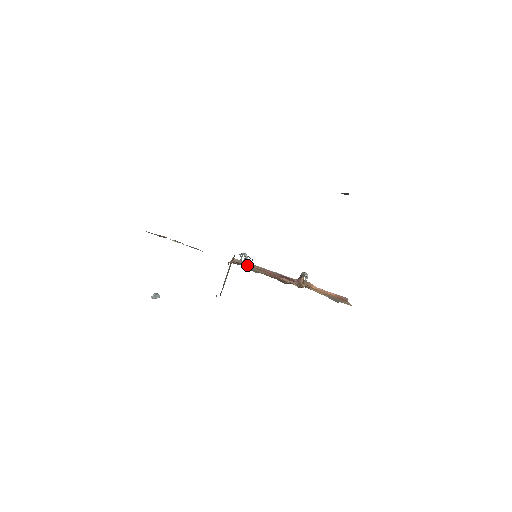
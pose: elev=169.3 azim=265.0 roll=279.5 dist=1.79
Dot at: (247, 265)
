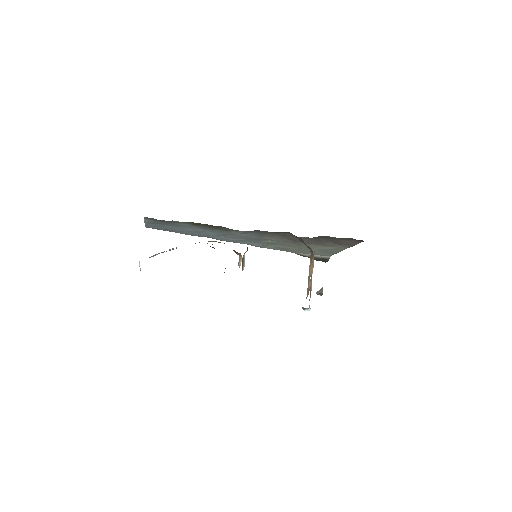
Dot at: occluded
